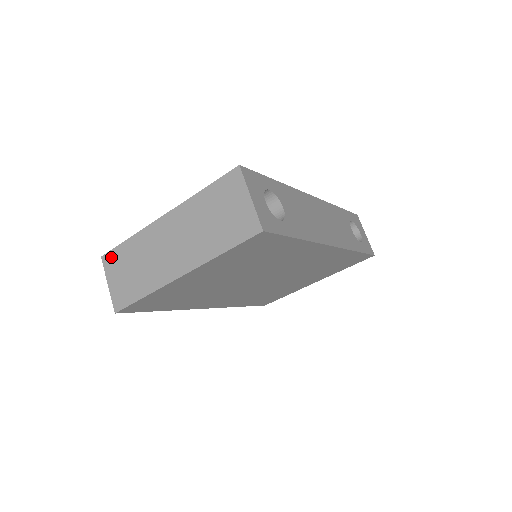
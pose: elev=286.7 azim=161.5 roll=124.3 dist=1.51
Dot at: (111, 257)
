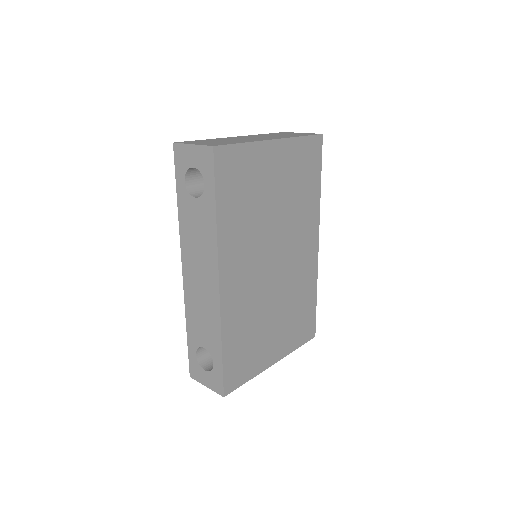
Dot at: (188, 142)
